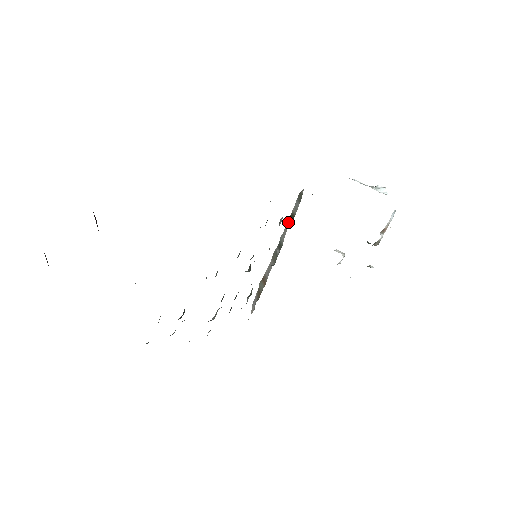
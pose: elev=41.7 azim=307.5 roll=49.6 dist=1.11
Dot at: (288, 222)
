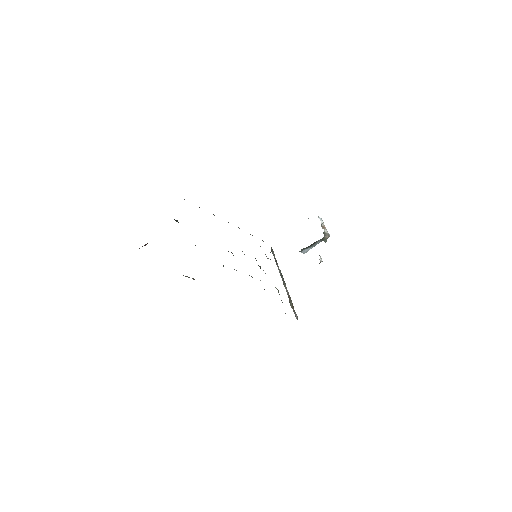
Dot at: (277, 265)
